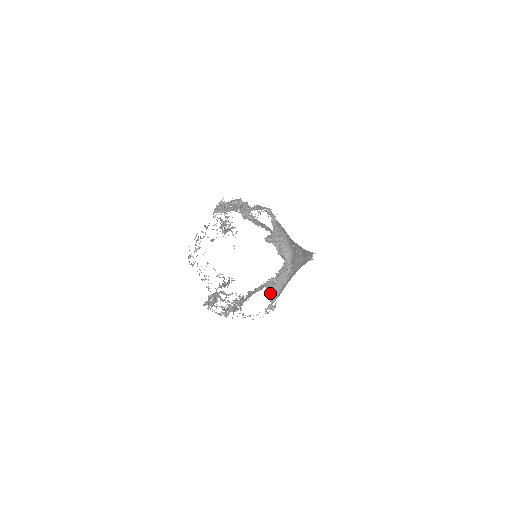
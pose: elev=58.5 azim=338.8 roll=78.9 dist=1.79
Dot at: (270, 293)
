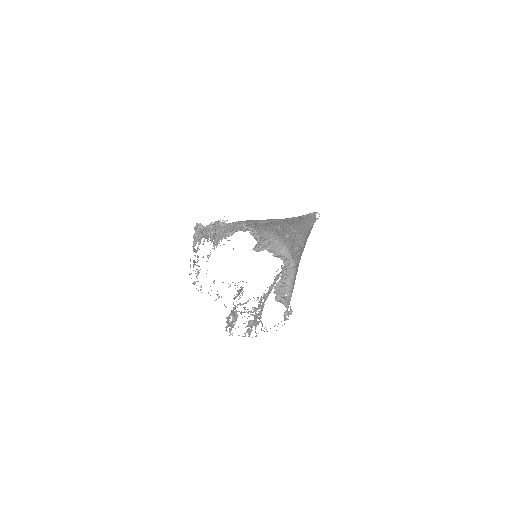
Dot at: (282, 297)
